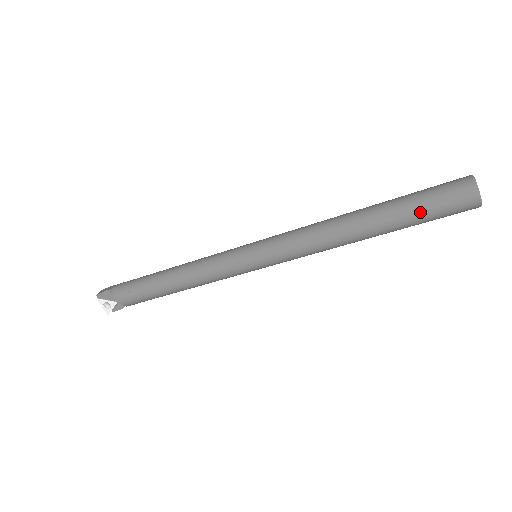
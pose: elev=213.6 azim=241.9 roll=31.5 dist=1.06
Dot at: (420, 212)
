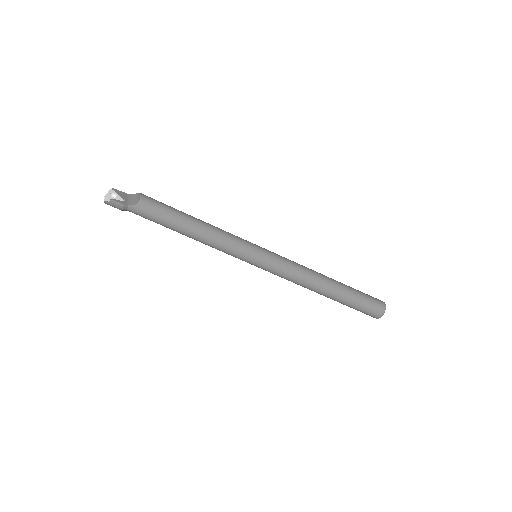
Dot at: (359, 291)
